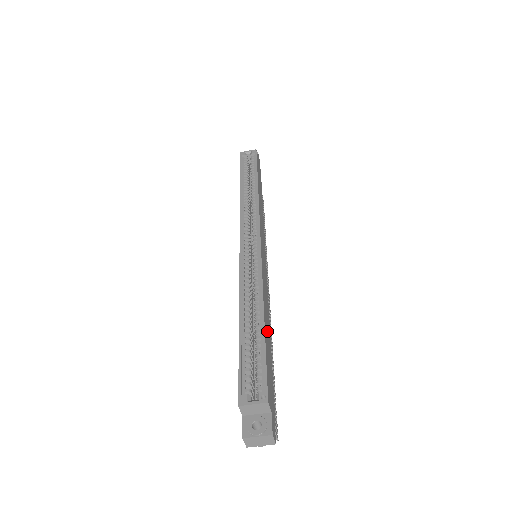
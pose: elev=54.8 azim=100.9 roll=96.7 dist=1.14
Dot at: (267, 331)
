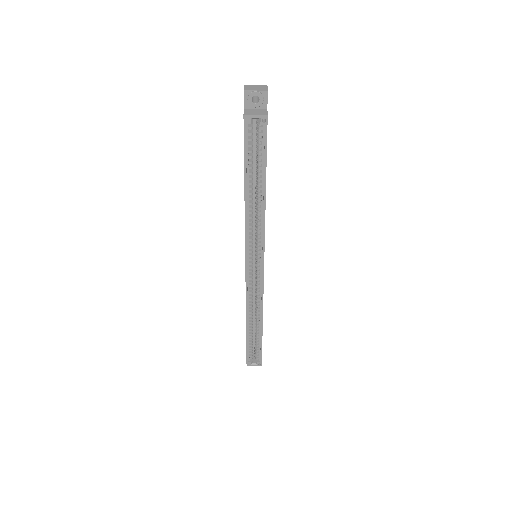
Dot at: occluded
